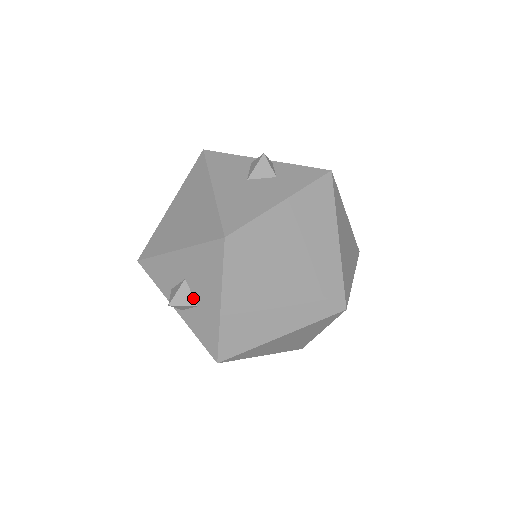
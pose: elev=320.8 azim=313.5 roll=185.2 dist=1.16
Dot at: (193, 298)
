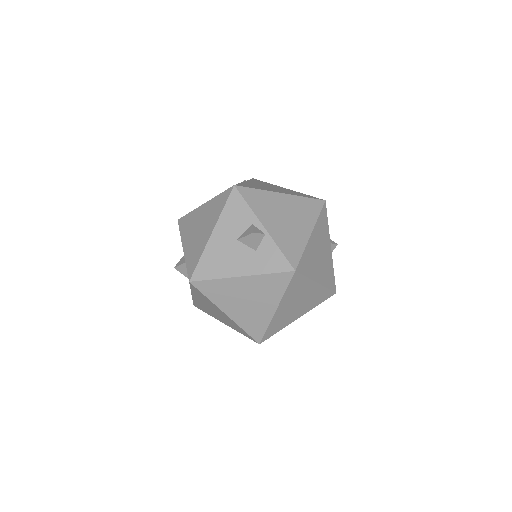
Dot at: (187, 274)
